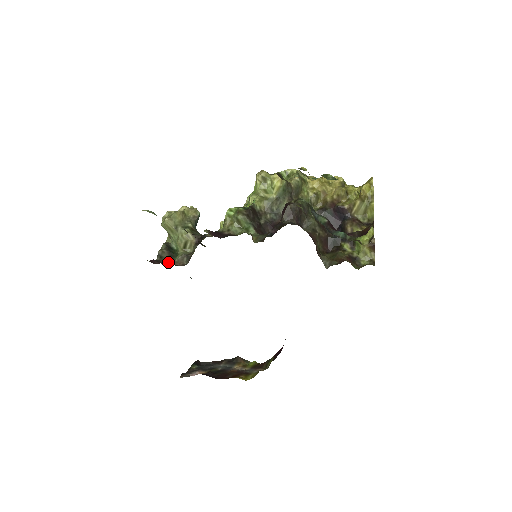
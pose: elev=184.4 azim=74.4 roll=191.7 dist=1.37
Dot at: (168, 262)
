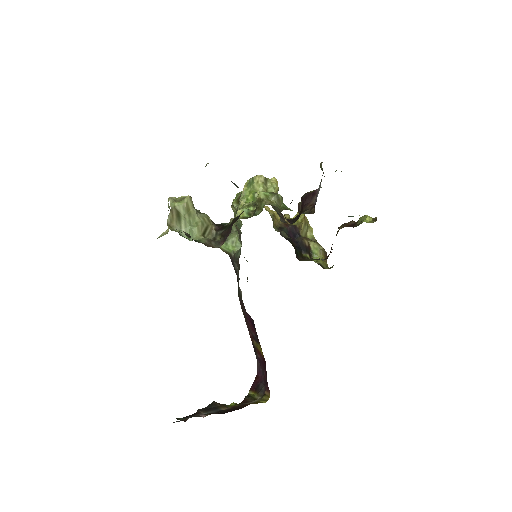
Dot at: occluded
